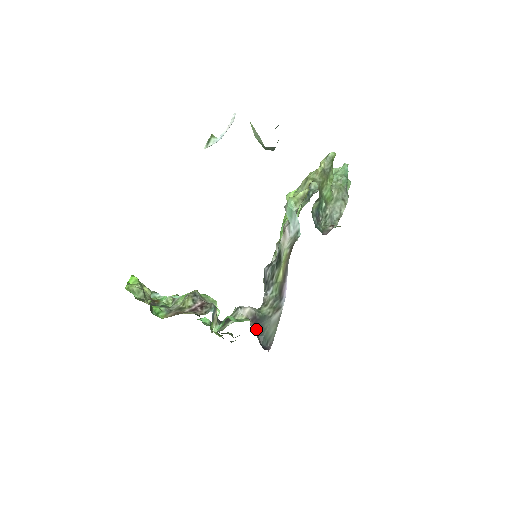
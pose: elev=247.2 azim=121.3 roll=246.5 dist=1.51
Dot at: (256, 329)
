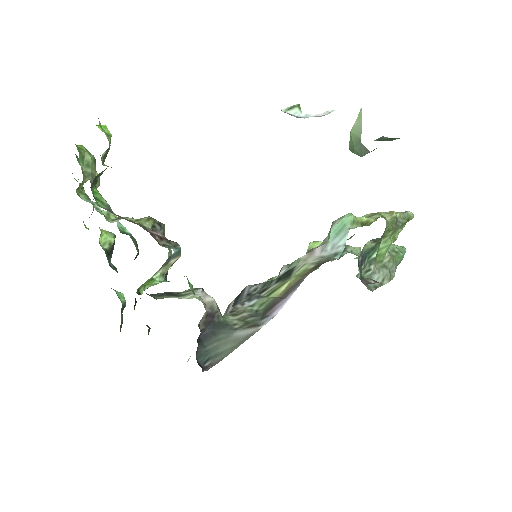
Dot at: (202, 333)
